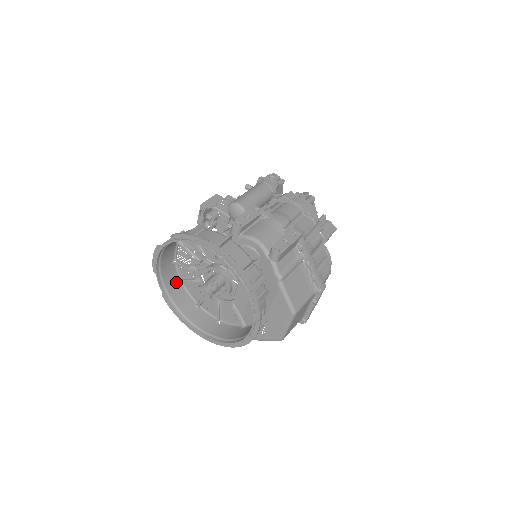
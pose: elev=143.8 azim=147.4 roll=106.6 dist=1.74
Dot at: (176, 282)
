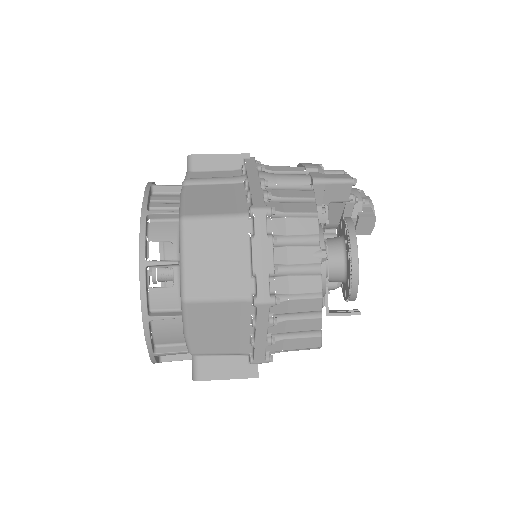
Dot at: occluded
